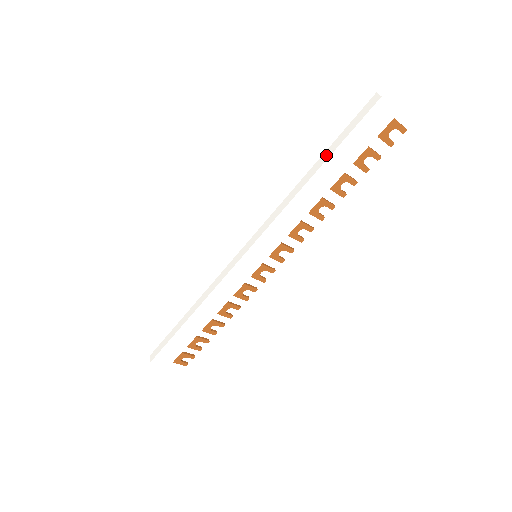
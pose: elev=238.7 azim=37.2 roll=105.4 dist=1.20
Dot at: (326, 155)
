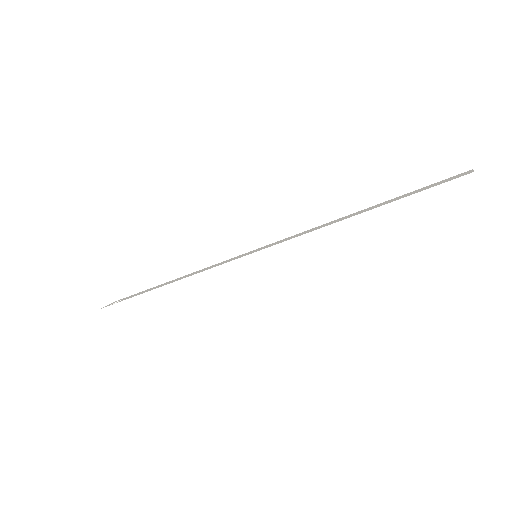
Dot at: (386, 211)
